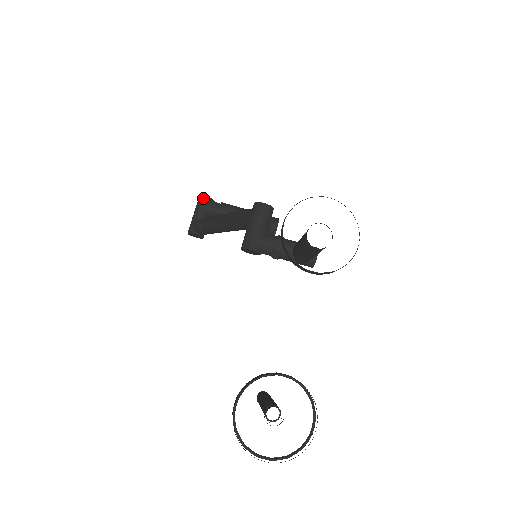
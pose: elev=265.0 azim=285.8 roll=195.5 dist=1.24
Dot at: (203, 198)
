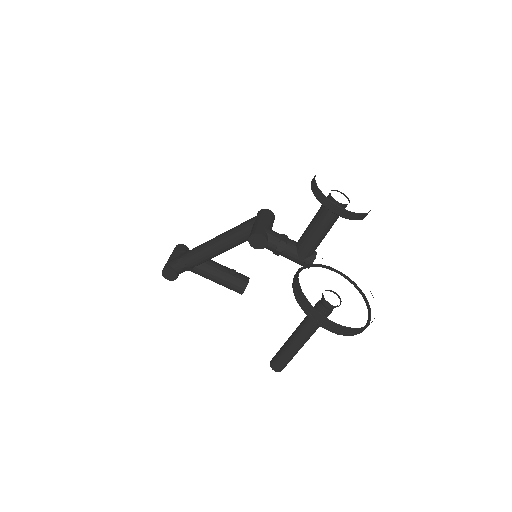
Dot at: (181, 245)
